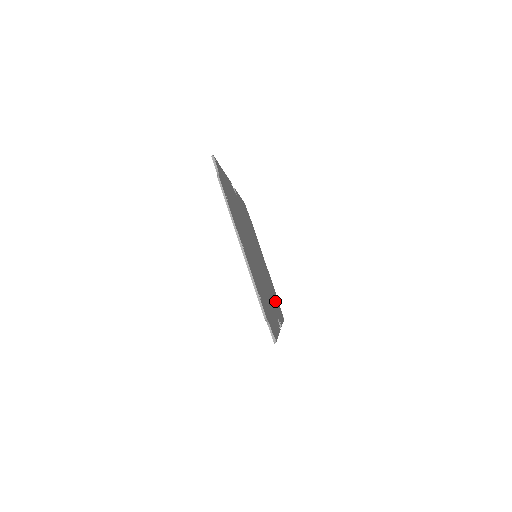
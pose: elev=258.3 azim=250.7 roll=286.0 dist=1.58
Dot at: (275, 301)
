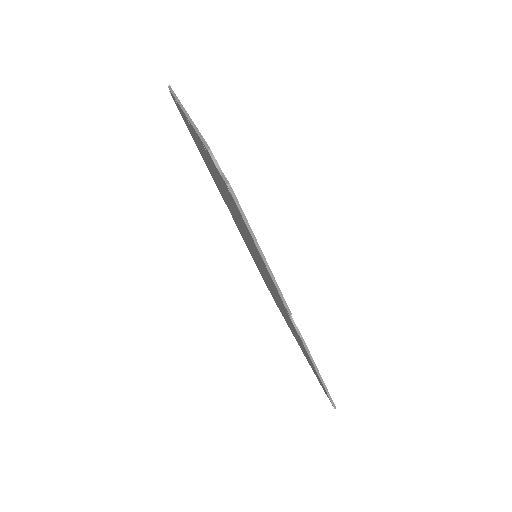
Dot at: occluded
